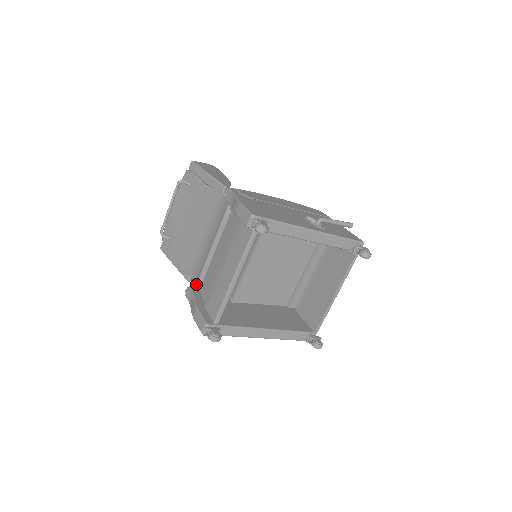
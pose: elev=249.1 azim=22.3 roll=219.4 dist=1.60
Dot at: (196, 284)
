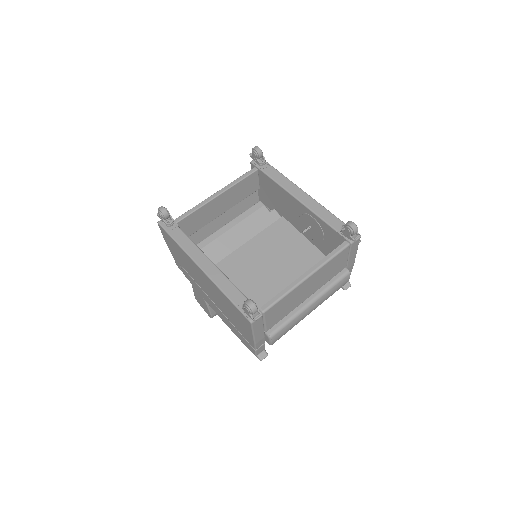
Dot at: occluded
